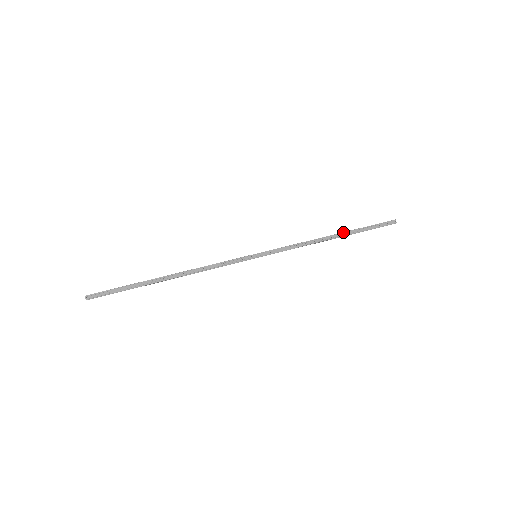
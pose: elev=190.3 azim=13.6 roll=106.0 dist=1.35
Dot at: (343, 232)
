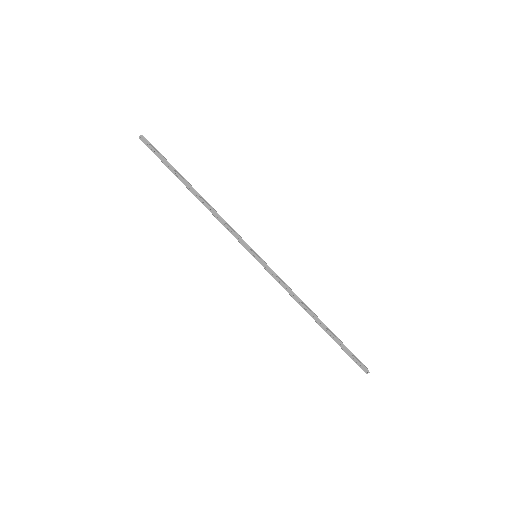
Dot at: (325, 326)
